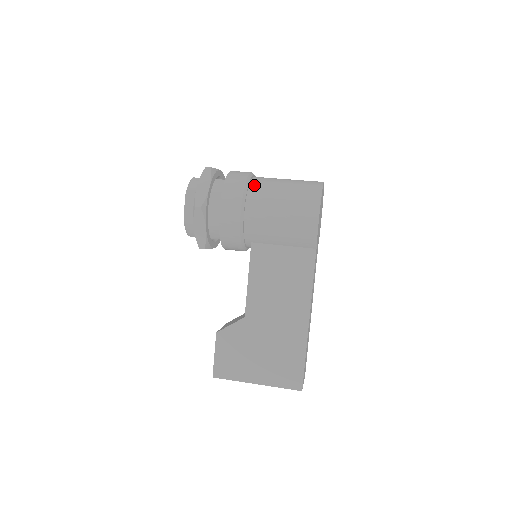
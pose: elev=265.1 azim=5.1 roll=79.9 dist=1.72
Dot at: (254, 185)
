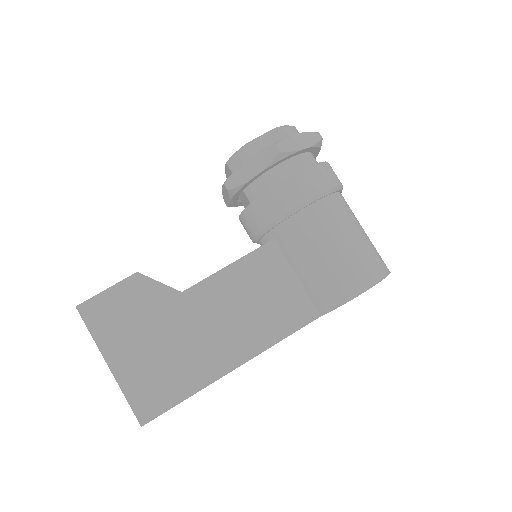
Dot at: (339, 198)
